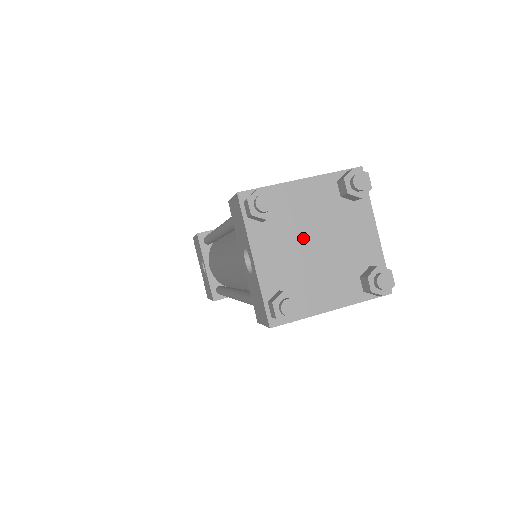
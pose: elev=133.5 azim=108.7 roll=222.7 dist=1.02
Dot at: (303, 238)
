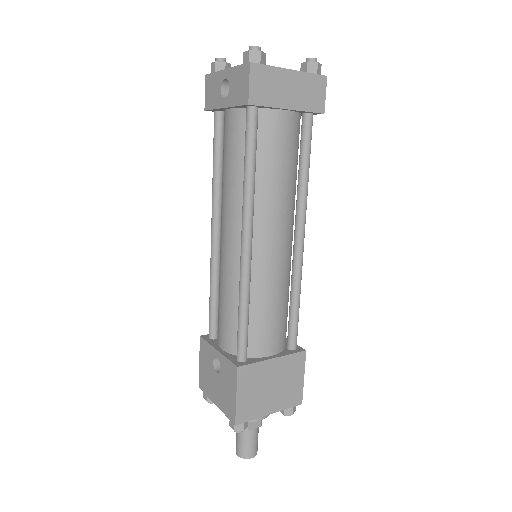
Dot at: occluded
